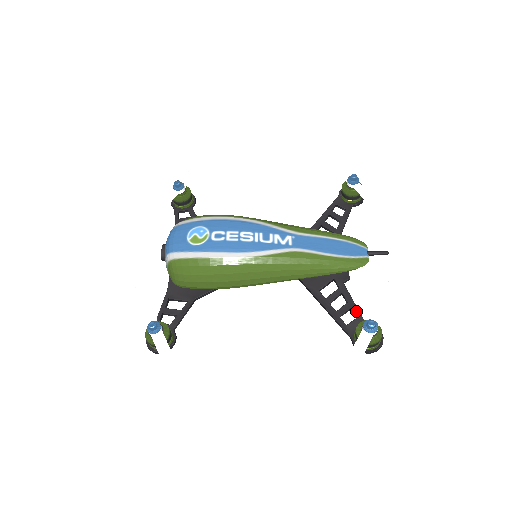
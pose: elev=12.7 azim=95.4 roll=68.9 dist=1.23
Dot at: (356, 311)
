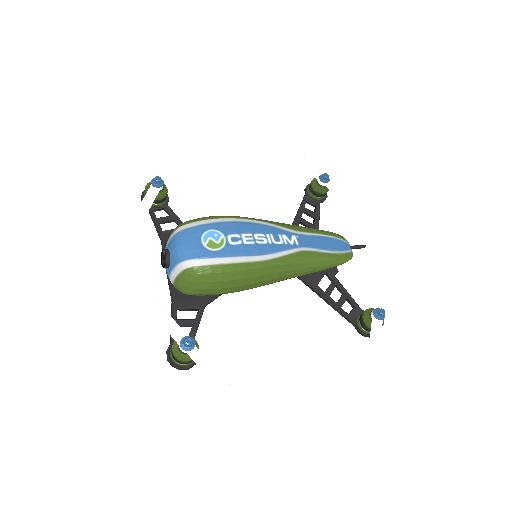
Dot at: (352, 301)
